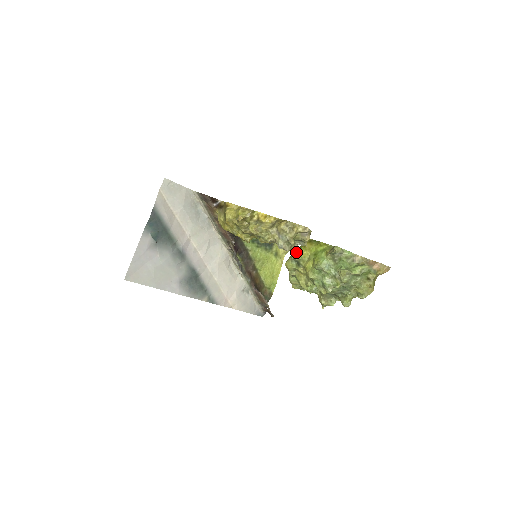
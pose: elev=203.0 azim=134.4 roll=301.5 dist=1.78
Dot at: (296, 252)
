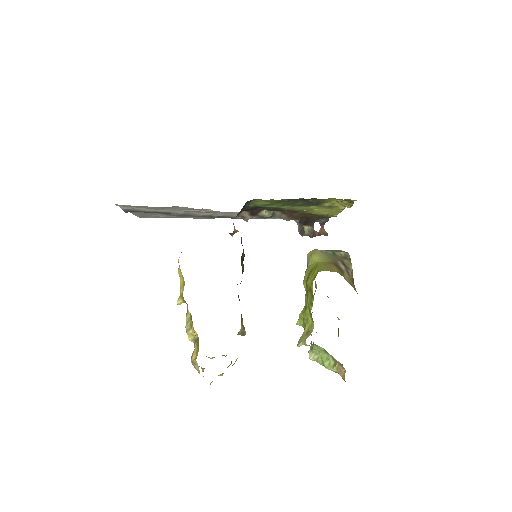
Dot at: (308, 269)
